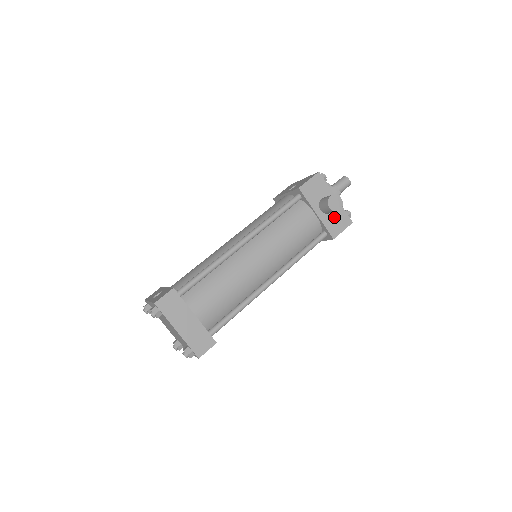
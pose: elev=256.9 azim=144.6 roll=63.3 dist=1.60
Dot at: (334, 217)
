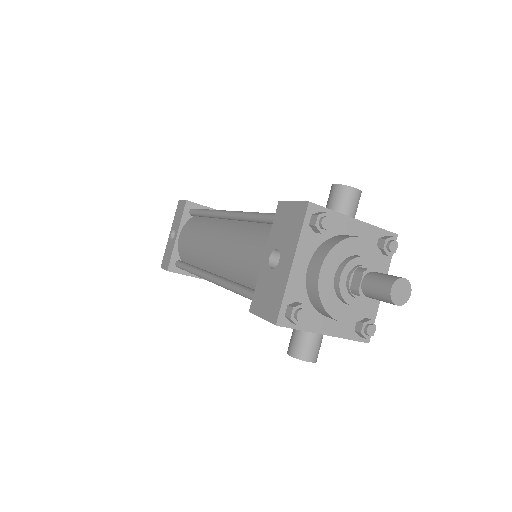
Dot at: occluded
